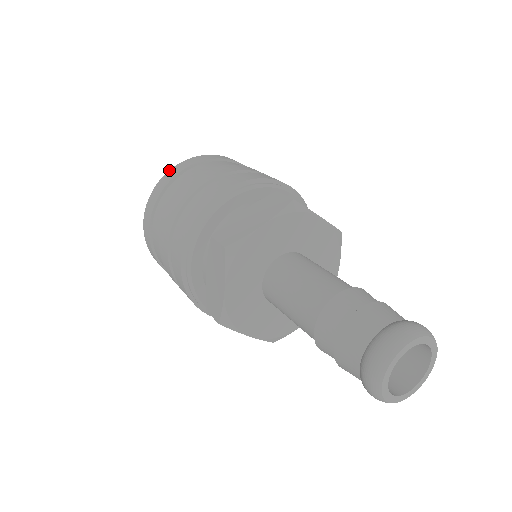
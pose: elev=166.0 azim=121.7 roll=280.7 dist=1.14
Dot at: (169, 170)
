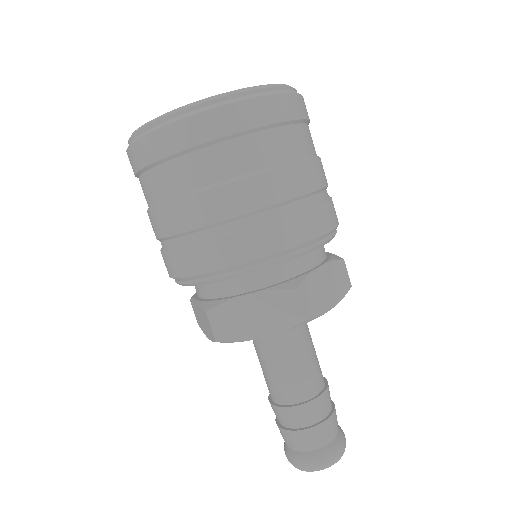
Dot at: (171, 123)
